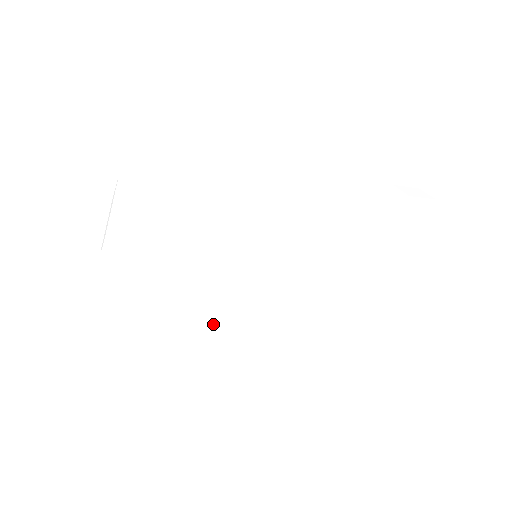
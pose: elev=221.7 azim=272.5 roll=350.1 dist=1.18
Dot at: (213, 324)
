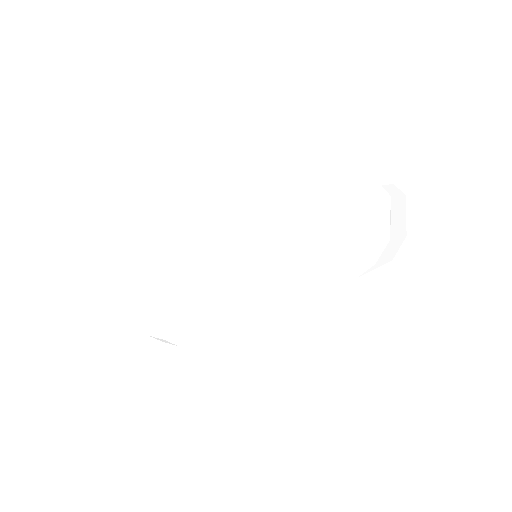
Dot at: occluded
